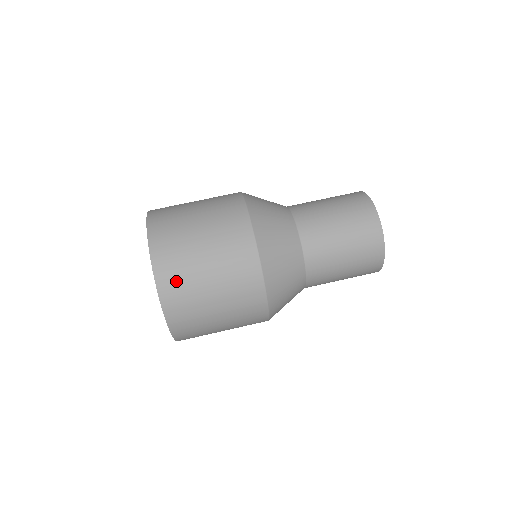
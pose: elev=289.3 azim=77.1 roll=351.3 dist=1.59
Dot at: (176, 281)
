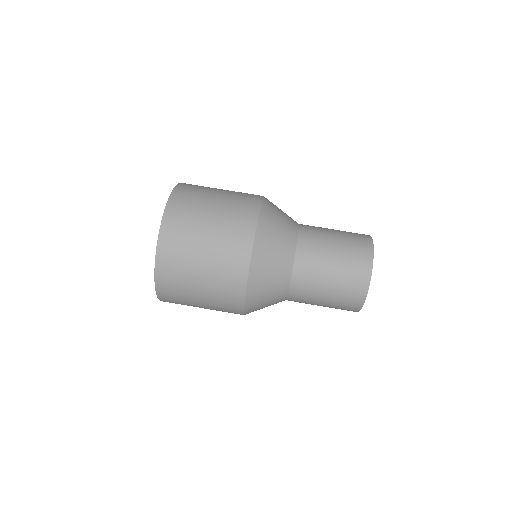
Dot at: (177, 233)
